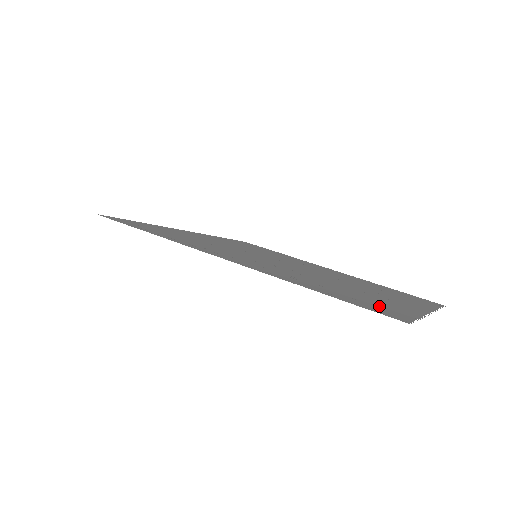
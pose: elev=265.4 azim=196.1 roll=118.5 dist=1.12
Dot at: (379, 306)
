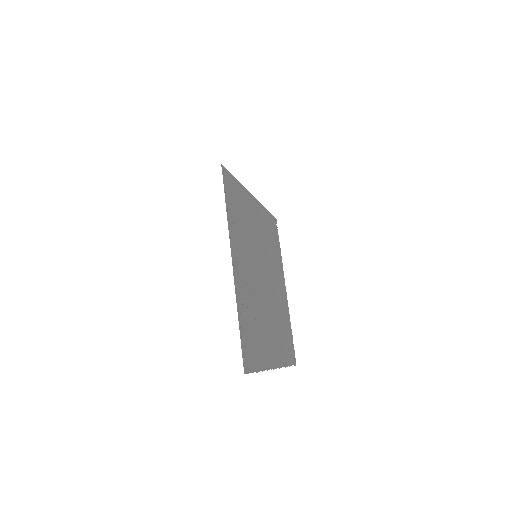
Dot at: (252, 351)
